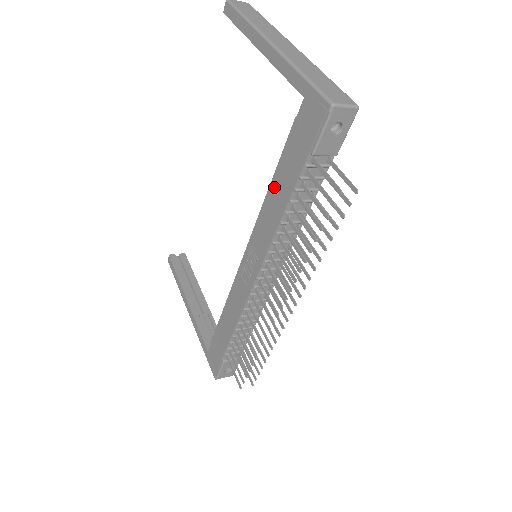
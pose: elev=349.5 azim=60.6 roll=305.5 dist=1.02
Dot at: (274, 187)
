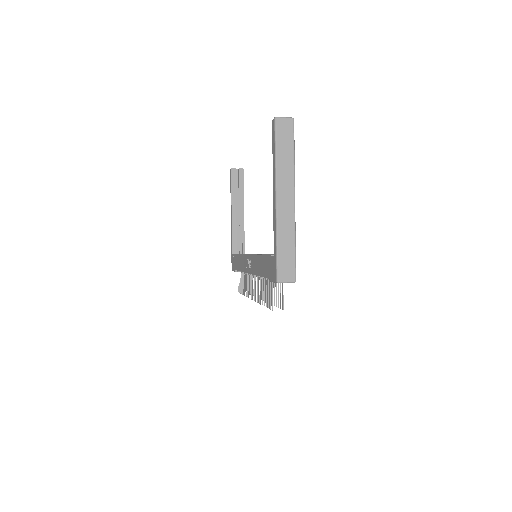
Dot at: (260, 259)
